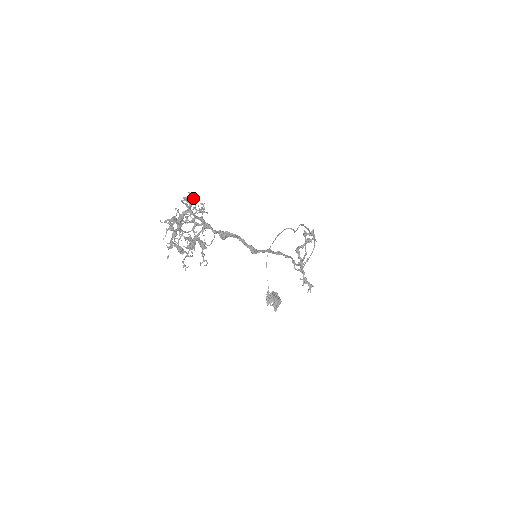
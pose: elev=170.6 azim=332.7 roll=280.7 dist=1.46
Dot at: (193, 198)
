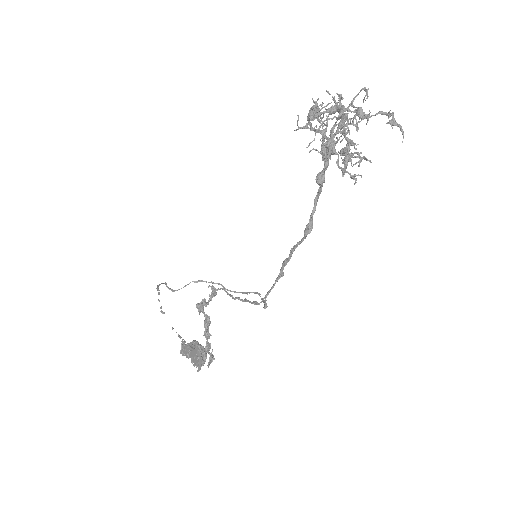
Dot at: occluded
